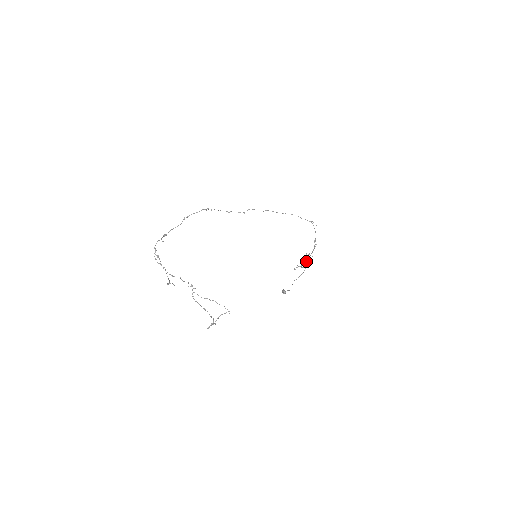
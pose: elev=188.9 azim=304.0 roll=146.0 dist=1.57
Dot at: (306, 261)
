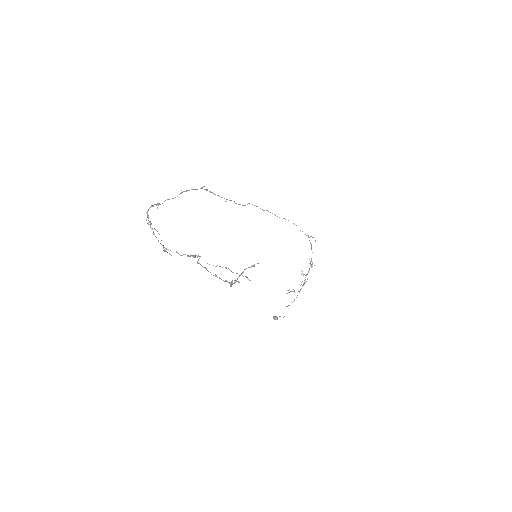
Dot at: occluded
